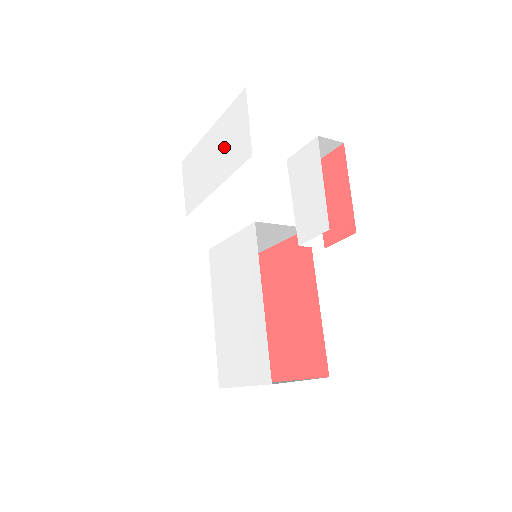
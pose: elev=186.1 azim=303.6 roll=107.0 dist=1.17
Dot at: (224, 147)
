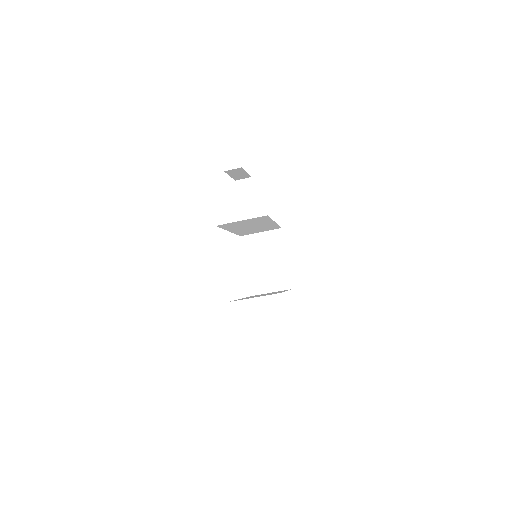
Dot at: occluded
